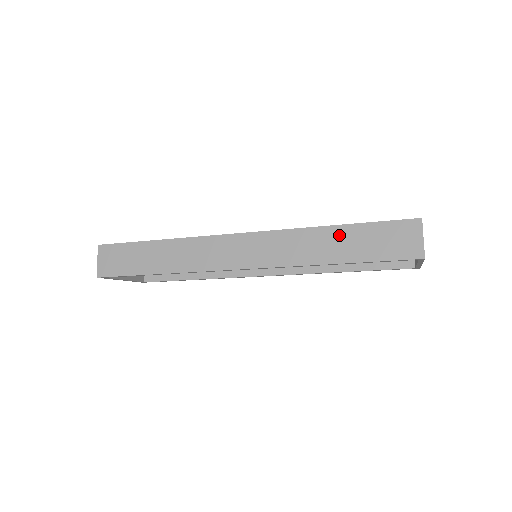
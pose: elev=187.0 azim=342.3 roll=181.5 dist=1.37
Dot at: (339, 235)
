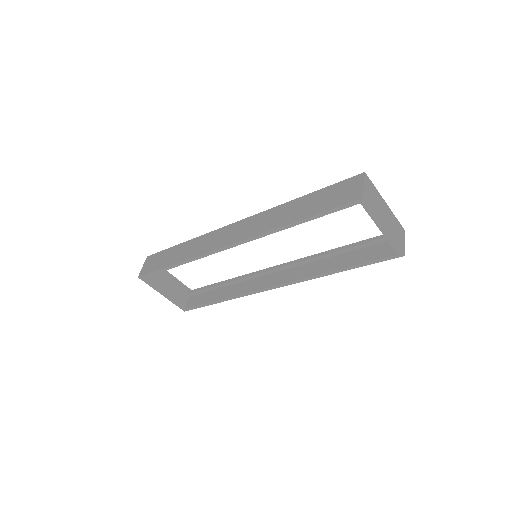
Dot at: (301, 202)
